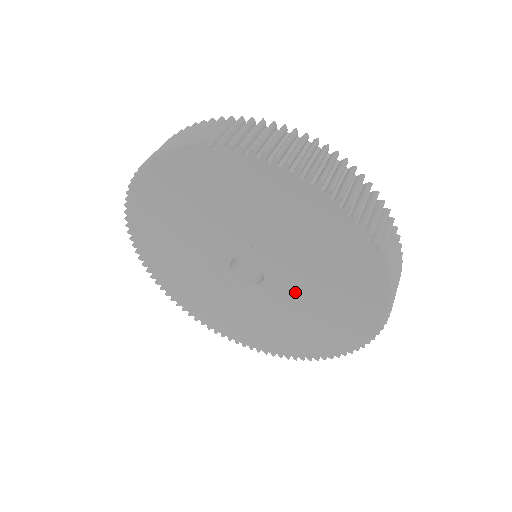
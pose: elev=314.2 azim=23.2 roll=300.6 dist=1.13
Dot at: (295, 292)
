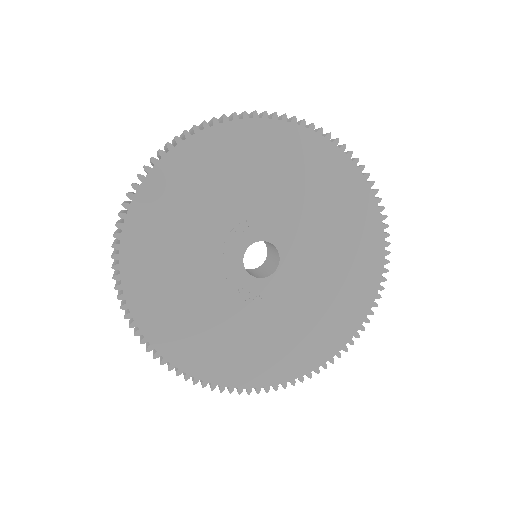
Dot at: (306, 234)
